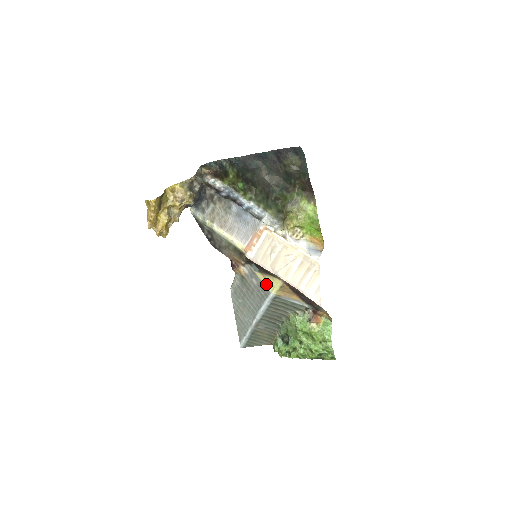
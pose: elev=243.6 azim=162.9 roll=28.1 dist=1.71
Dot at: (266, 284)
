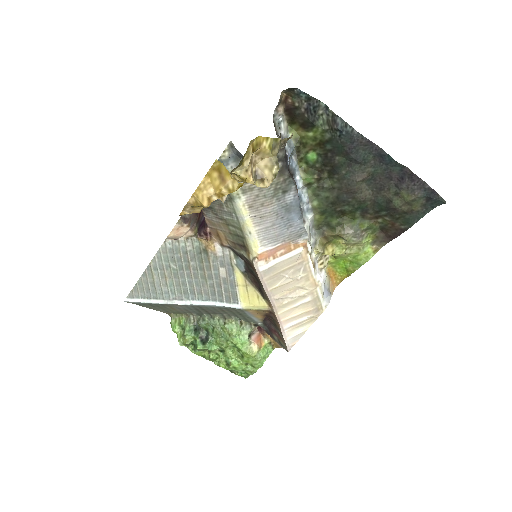
Dot at: (241, 292)
